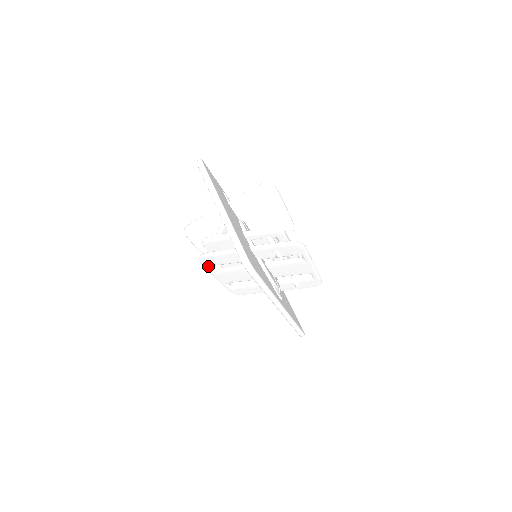
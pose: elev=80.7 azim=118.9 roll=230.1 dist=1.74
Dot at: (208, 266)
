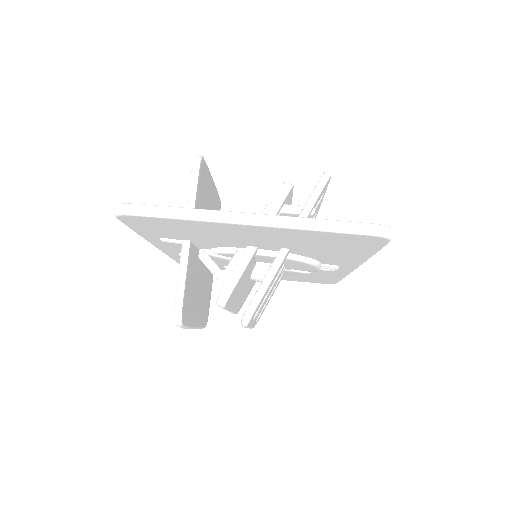
Dot at: (251, 321)
